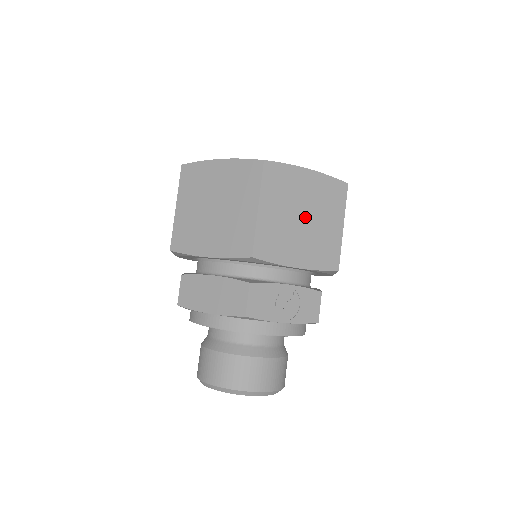
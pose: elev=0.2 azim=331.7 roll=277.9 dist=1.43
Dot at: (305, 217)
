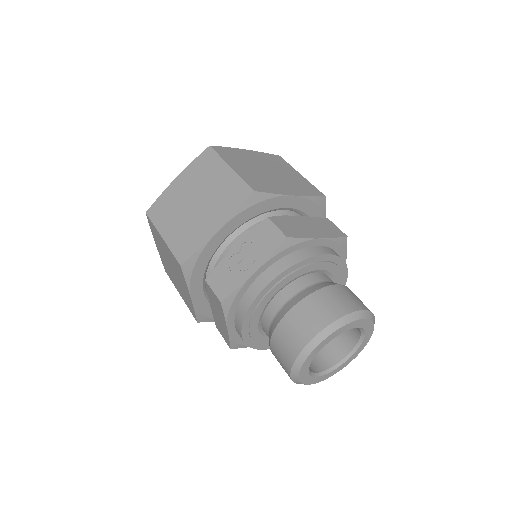
Dot at: (197, 200)
